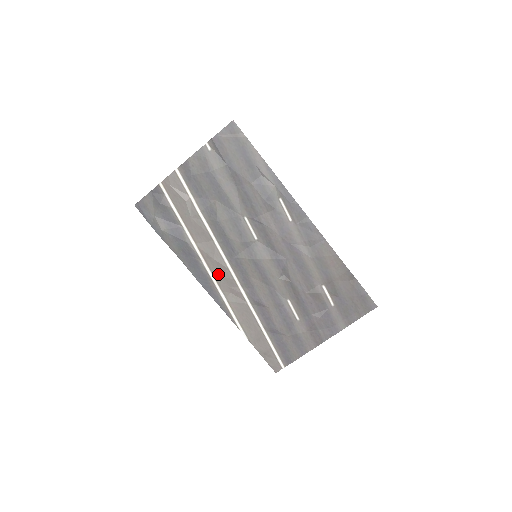
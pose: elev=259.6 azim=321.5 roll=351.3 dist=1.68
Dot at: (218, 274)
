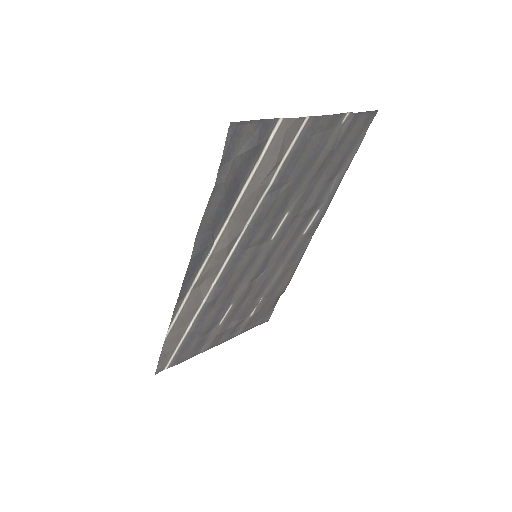
Dot at: (212, 263)
